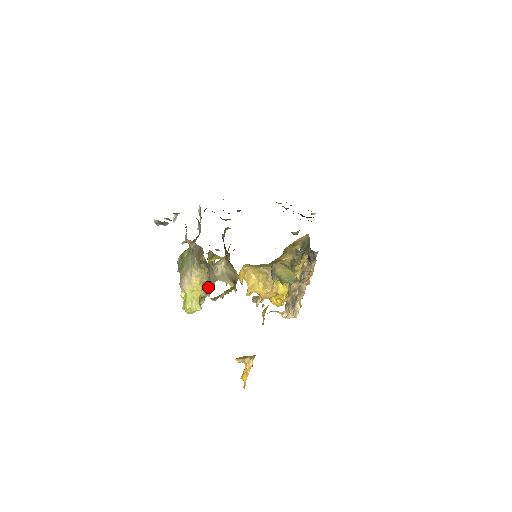
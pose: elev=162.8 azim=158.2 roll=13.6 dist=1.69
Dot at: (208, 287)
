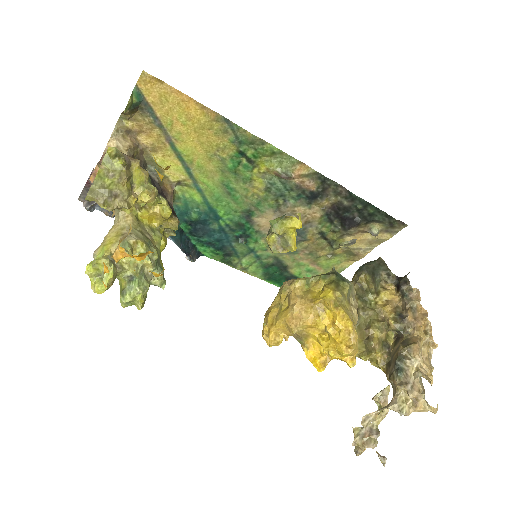
Dot at: (129, 239)
